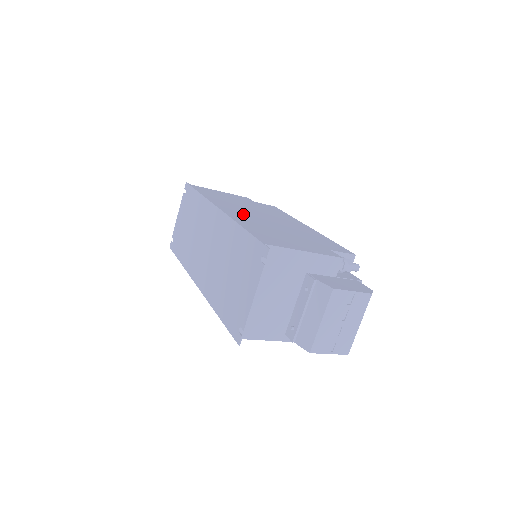
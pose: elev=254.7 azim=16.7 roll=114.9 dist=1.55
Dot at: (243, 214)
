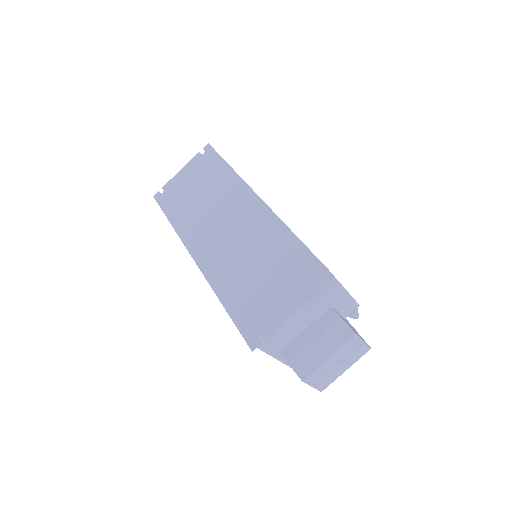
Dot at: occluded
